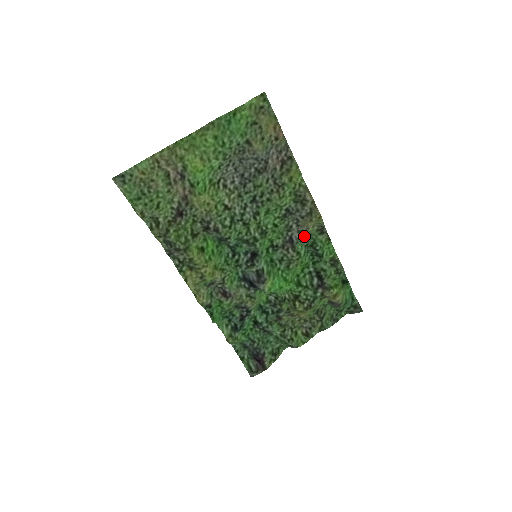
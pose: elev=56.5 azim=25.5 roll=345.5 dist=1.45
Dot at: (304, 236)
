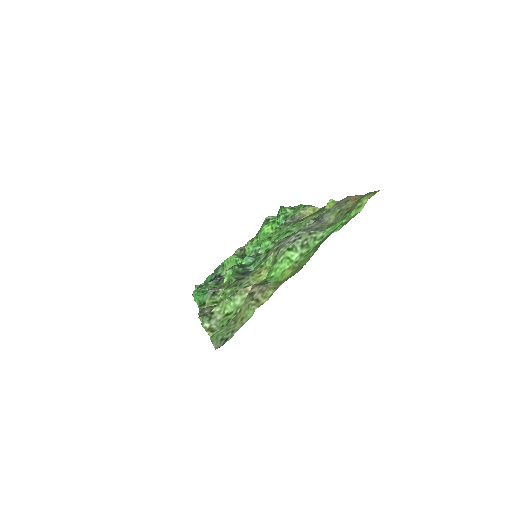
Dot at: (291, 217)
